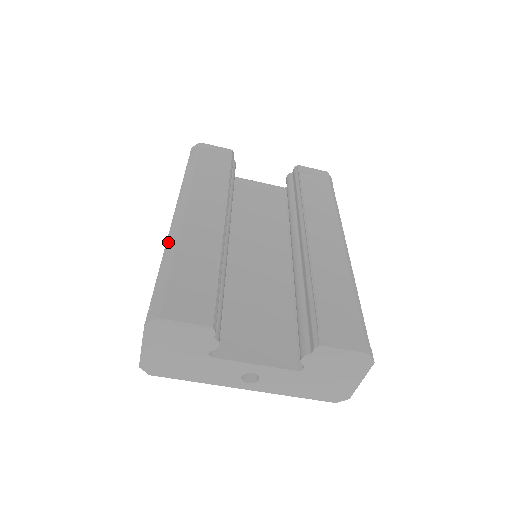
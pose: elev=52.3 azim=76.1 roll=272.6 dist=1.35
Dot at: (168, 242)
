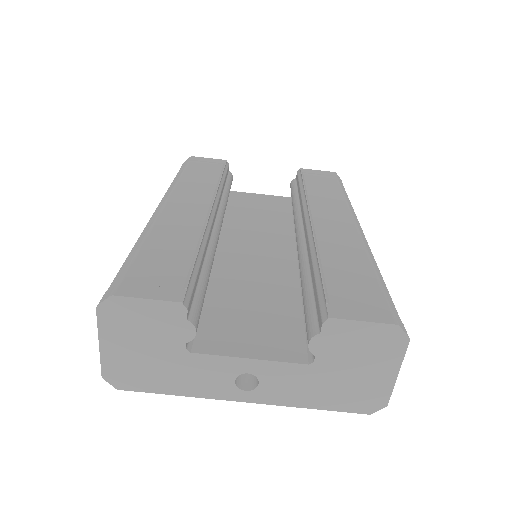
Dot at: (142, 233)
